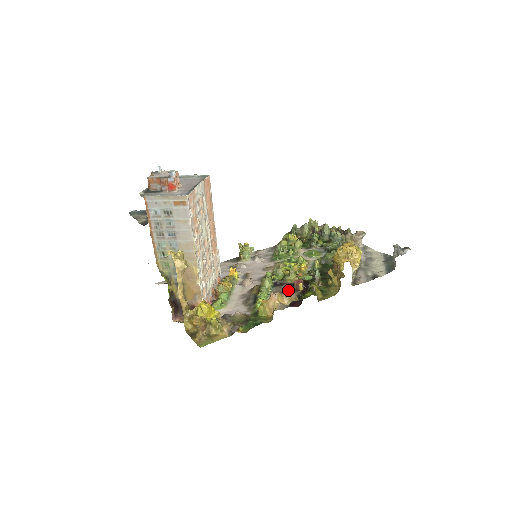
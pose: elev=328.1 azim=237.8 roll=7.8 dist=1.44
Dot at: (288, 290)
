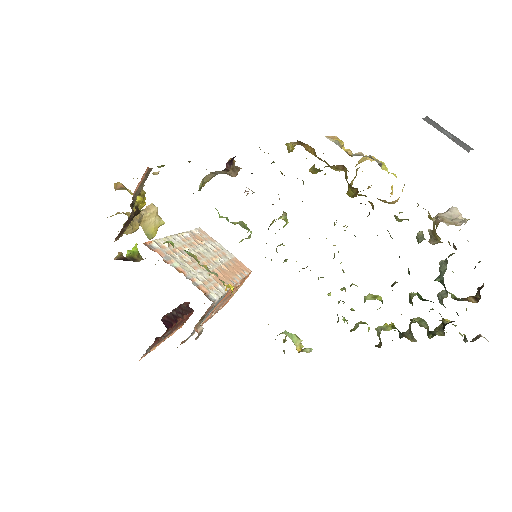
Dot at: occluded
